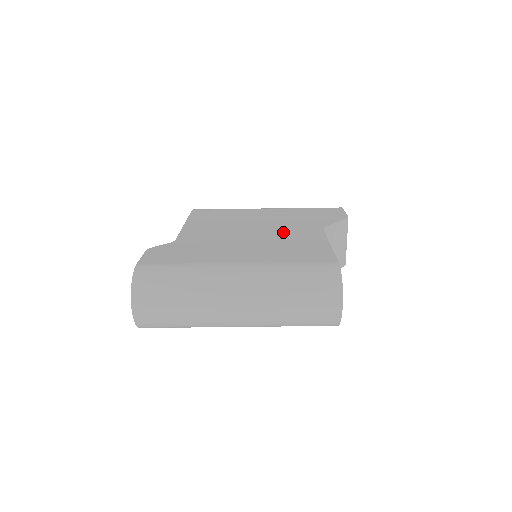
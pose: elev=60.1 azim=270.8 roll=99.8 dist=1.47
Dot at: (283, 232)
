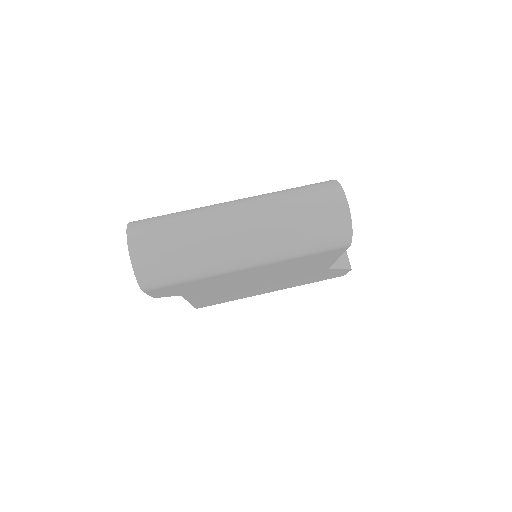
Dot at: occluded
